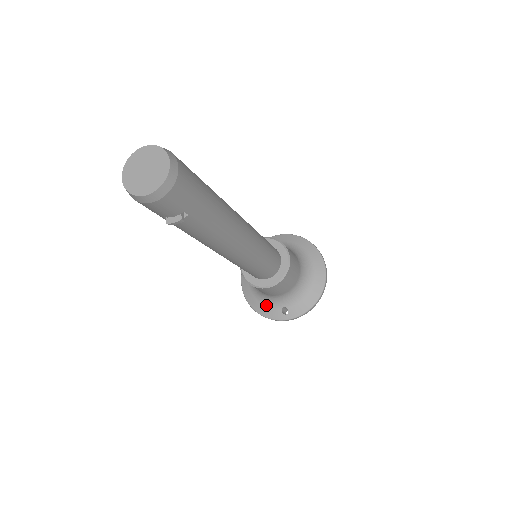
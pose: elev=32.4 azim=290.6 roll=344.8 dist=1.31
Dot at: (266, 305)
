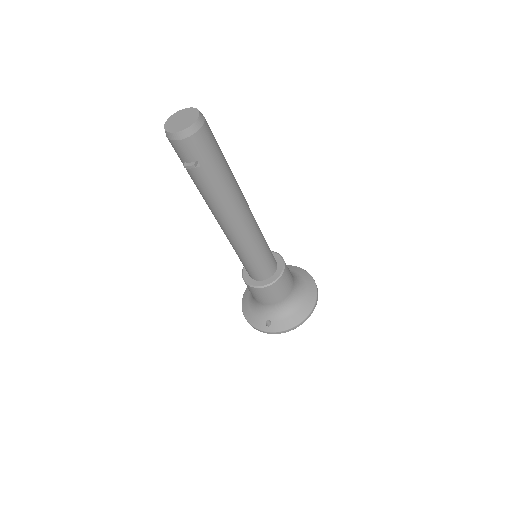
Dot at: (255, 314)
